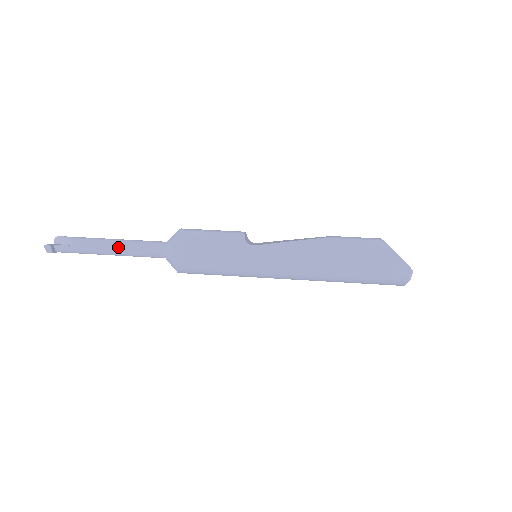
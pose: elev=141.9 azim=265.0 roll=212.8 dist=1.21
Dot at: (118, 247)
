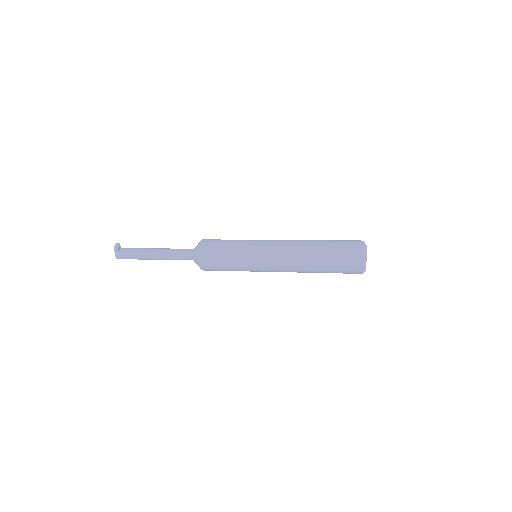
Dot at: (163, 248)
